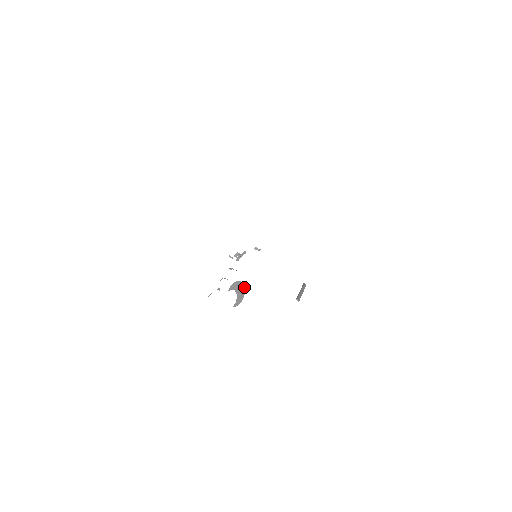
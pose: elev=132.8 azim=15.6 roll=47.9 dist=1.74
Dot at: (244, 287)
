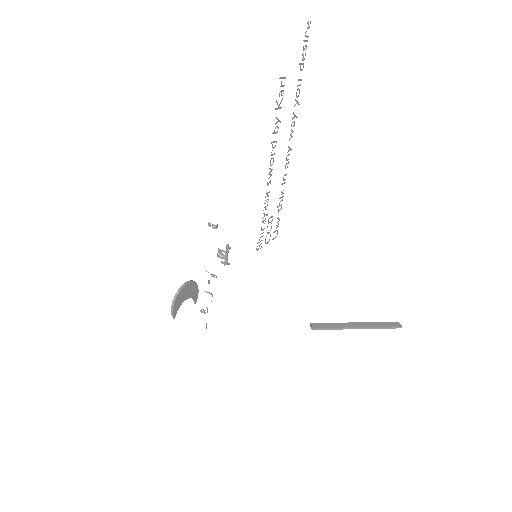
Dot at: occluded
